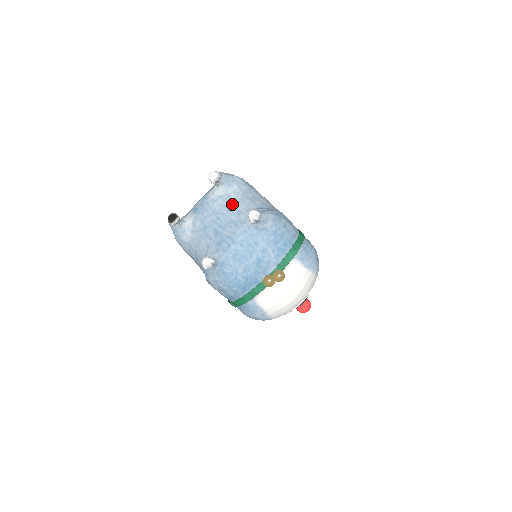
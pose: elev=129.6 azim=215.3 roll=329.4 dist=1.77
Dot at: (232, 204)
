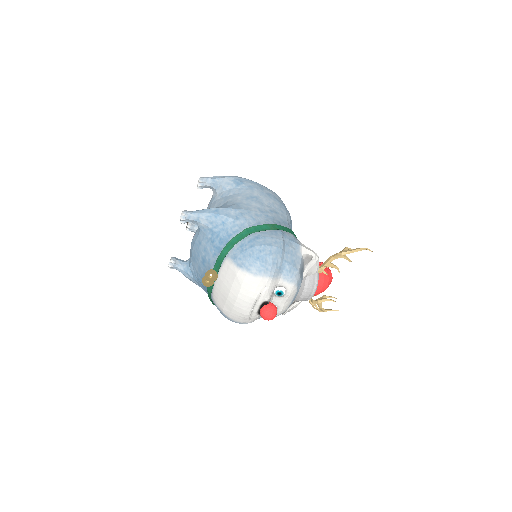
Dot at: (210, 206)
